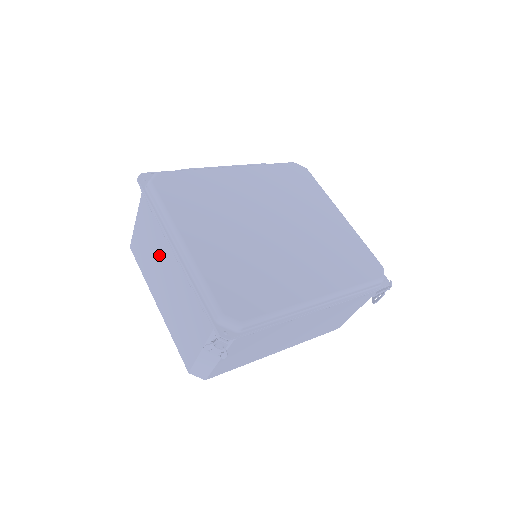
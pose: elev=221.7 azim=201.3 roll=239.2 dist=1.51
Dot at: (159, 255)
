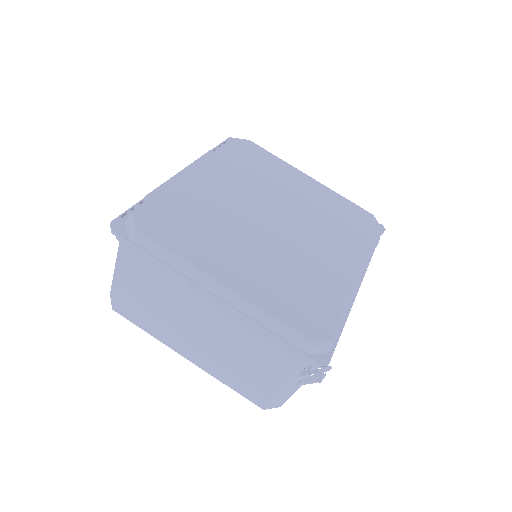
Dot at: (180, 308)
